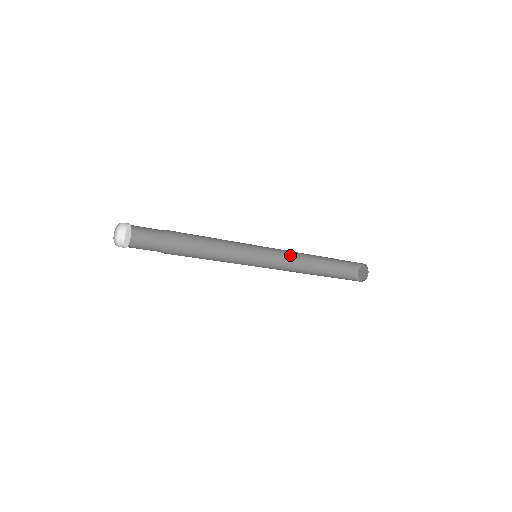
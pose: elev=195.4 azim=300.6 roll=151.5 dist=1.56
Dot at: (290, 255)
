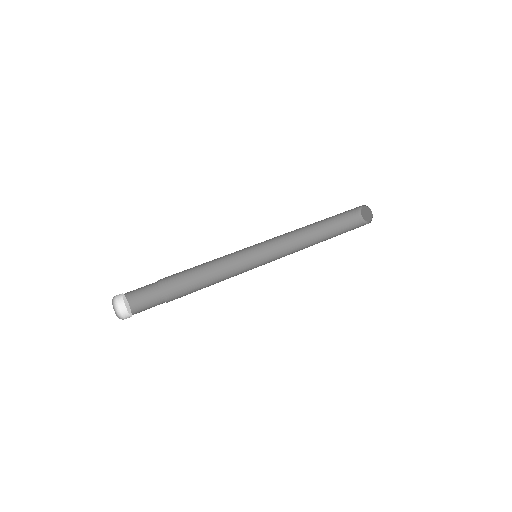
Dot at: occluded
